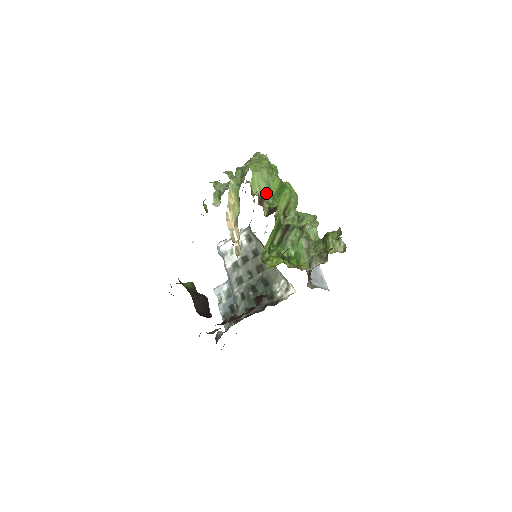
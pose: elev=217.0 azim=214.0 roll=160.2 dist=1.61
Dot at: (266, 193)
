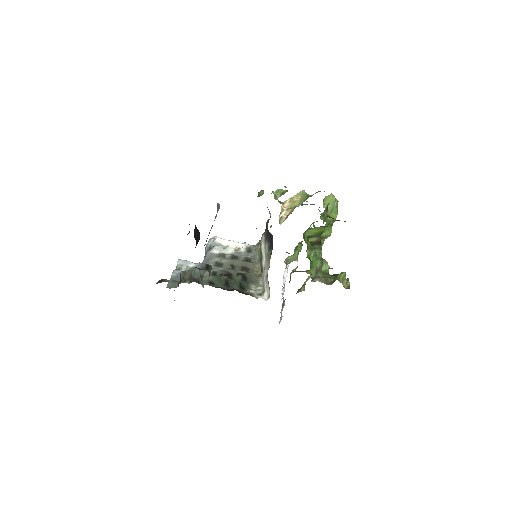
Dot at: occluded
